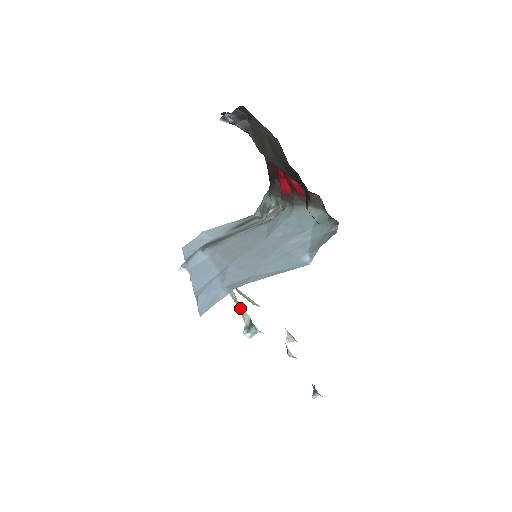
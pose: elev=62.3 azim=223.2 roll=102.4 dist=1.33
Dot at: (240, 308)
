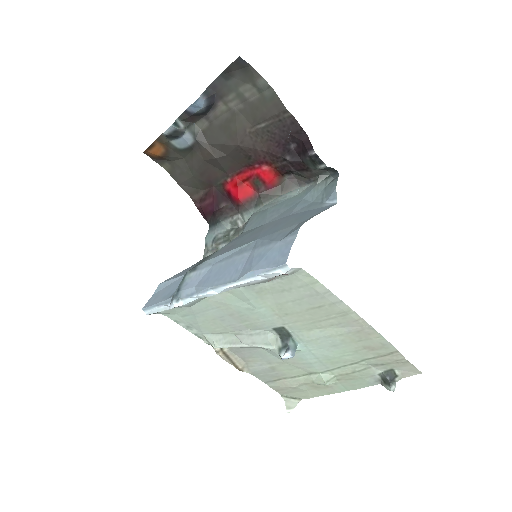
Dot at: (256, 339)
